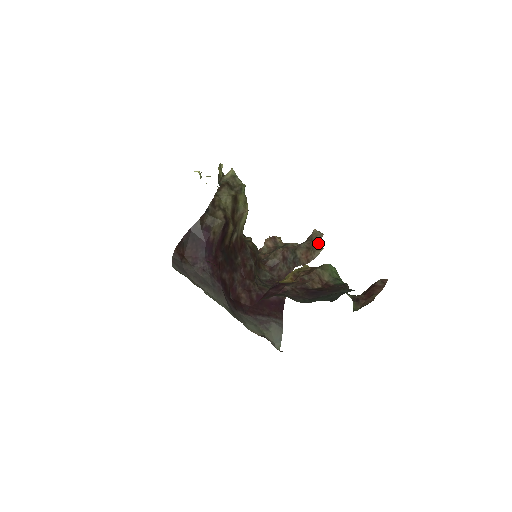
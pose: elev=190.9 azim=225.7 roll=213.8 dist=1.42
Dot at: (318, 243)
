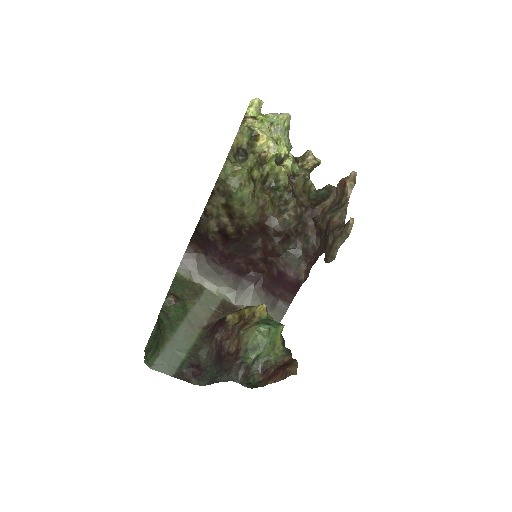
Dot at: (339, 245)
